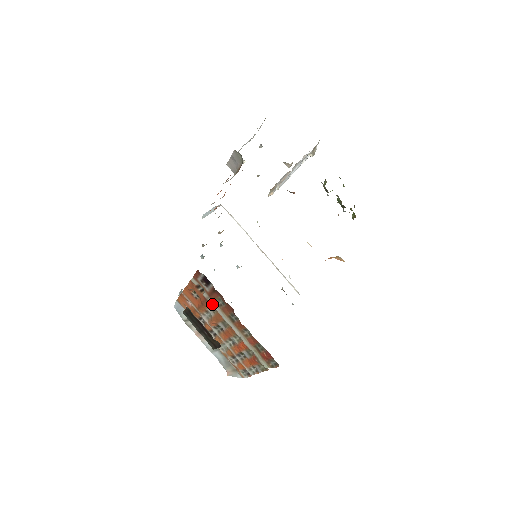
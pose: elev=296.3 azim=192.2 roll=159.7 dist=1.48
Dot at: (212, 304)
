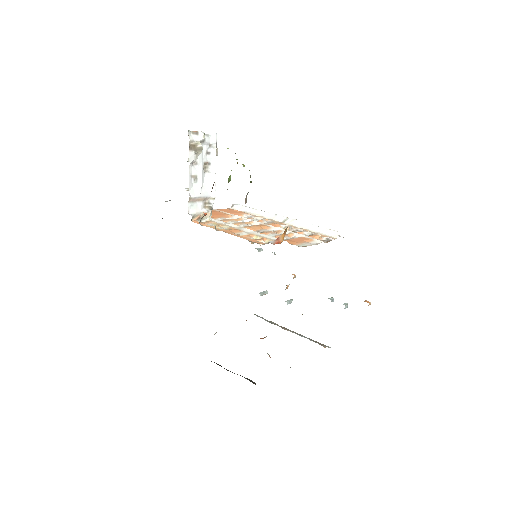
Dot at: occluded
